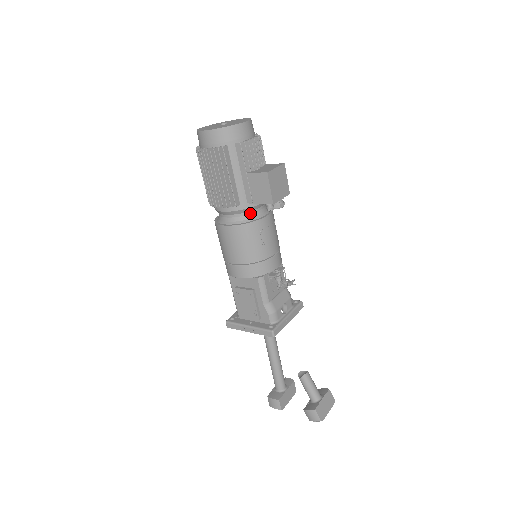
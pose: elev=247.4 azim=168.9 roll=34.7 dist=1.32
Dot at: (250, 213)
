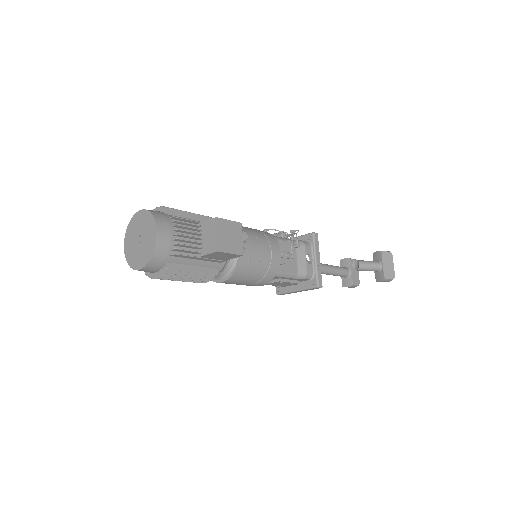
Dot at: (229, 261)
